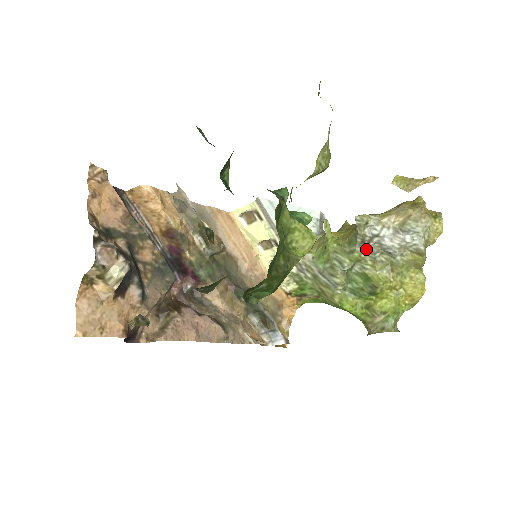
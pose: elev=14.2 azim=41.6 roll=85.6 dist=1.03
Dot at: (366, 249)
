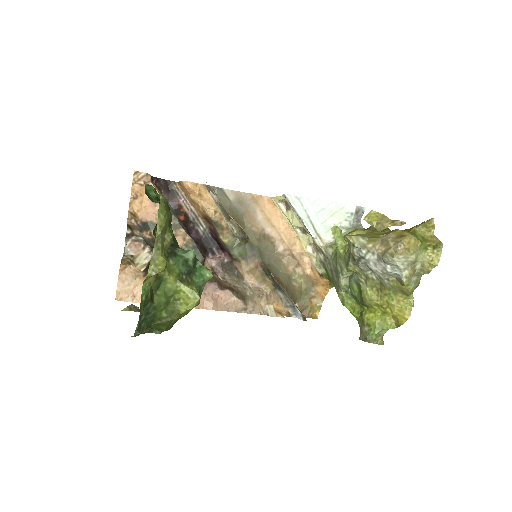
Dot at: (358, 265)
